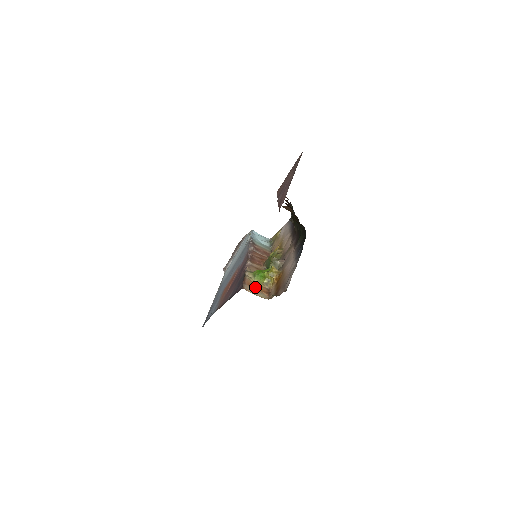
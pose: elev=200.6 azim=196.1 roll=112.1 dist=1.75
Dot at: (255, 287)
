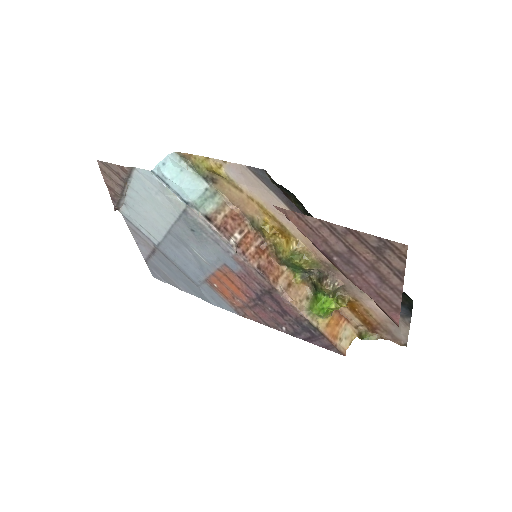
Dot at: (336, 330)
